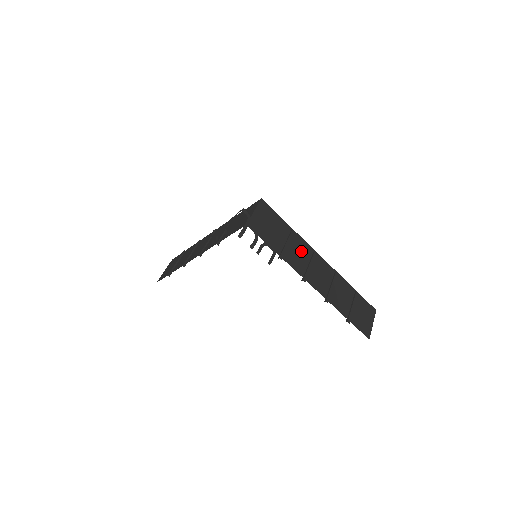
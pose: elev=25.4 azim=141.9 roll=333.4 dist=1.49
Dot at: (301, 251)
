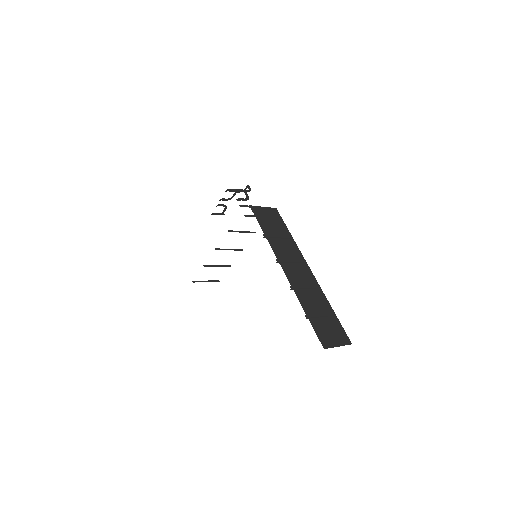
Dot at: (290, 250)
